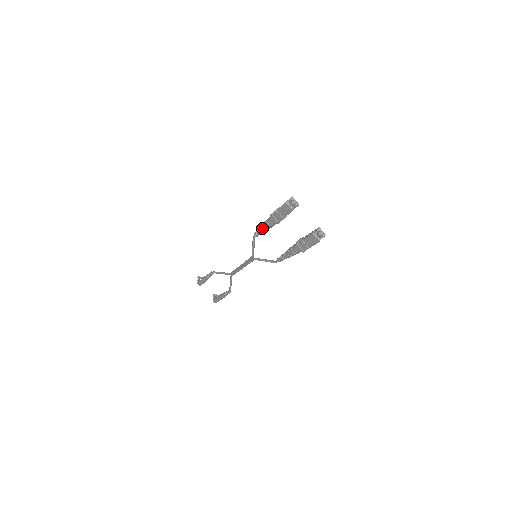
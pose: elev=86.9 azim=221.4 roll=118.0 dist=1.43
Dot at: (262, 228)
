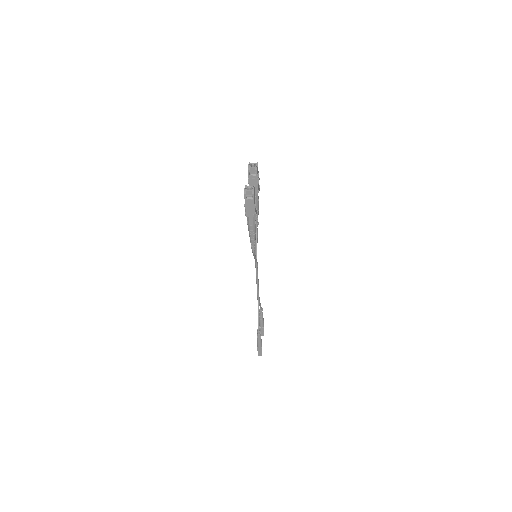
Dot at: occluded
